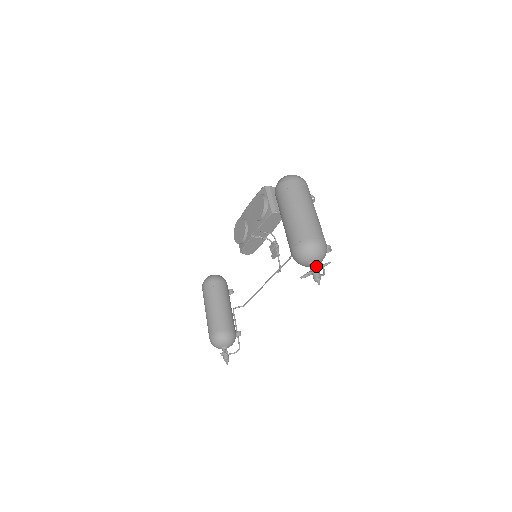
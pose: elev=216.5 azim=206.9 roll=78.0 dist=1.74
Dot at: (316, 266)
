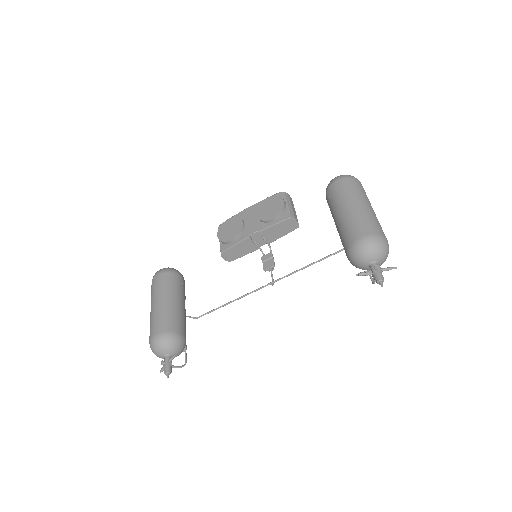
Dot at: occluded
